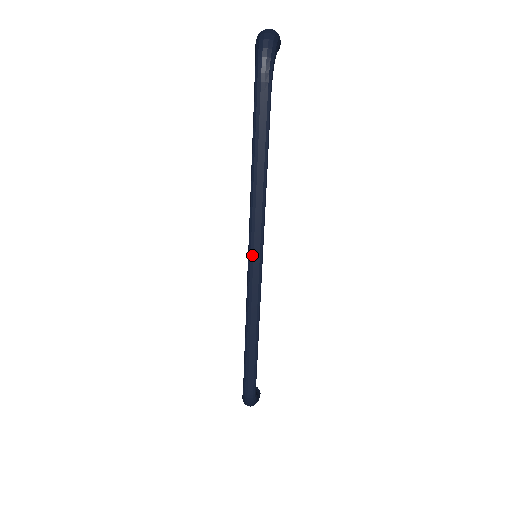
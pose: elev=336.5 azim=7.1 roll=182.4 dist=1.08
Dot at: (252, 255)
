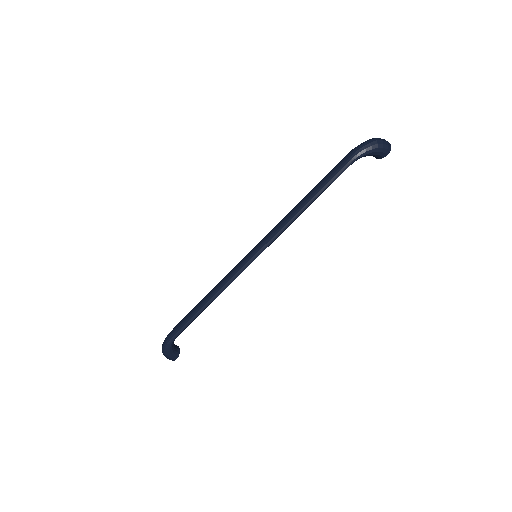
Dot at: (253, 250)
